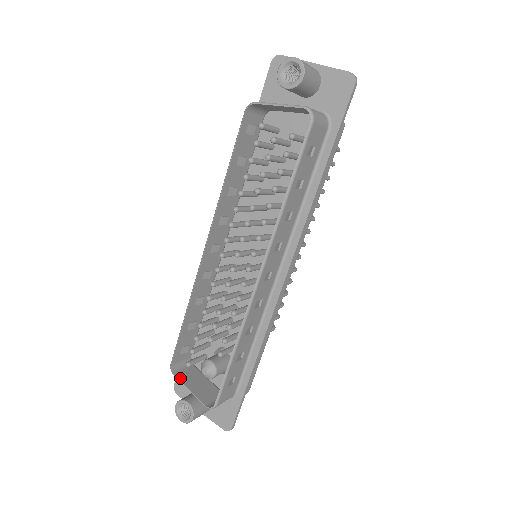
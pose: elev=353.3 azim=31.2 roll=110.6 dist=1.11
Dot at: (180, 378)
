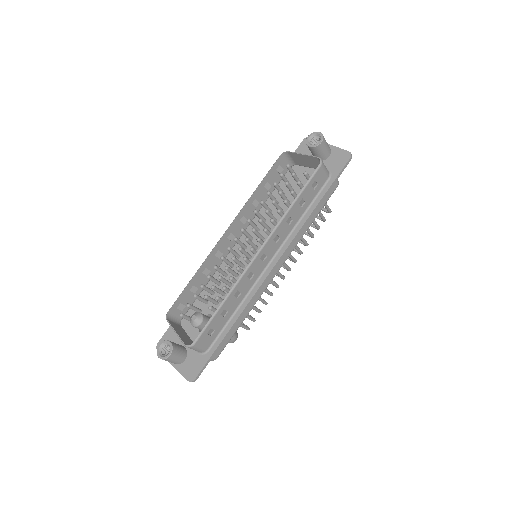
Dot at: (171, 324)
